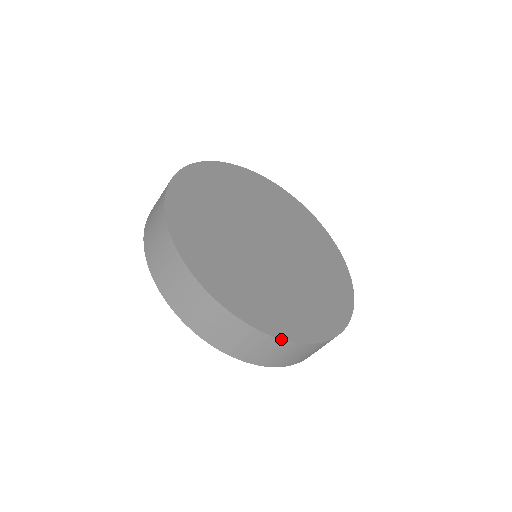
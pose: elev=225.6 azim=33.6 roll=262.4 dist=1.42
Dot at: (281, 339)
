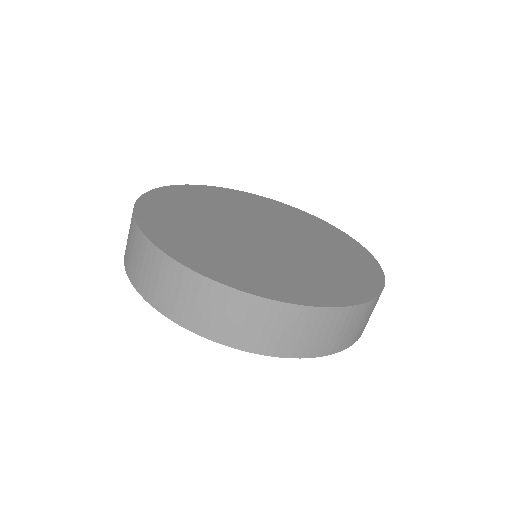
Dot at: (218, 282)
